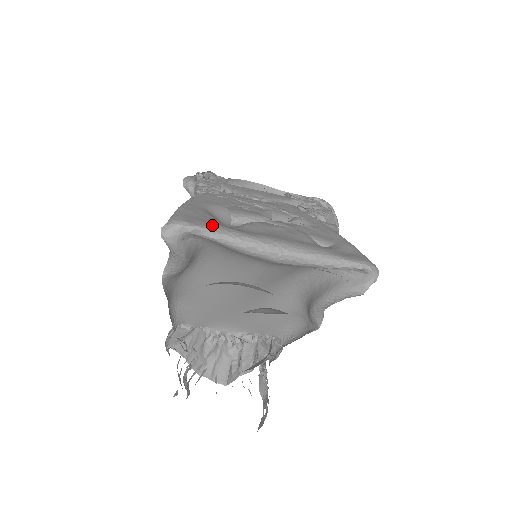
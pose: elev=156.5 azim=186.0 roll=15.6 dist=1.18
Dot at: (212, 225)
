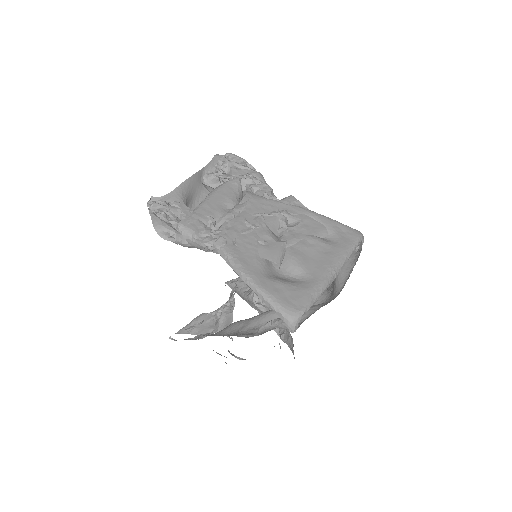
Dot at: (307, 297)
